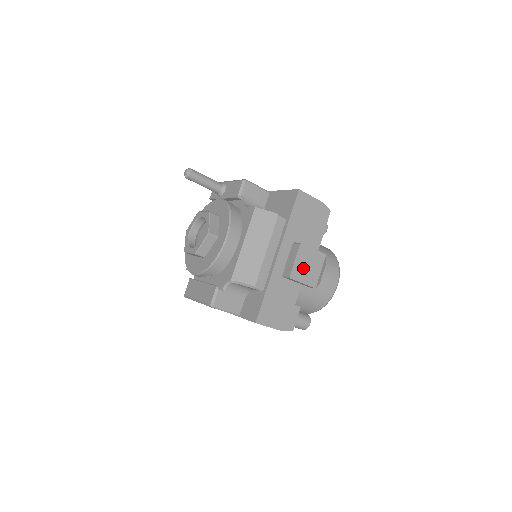
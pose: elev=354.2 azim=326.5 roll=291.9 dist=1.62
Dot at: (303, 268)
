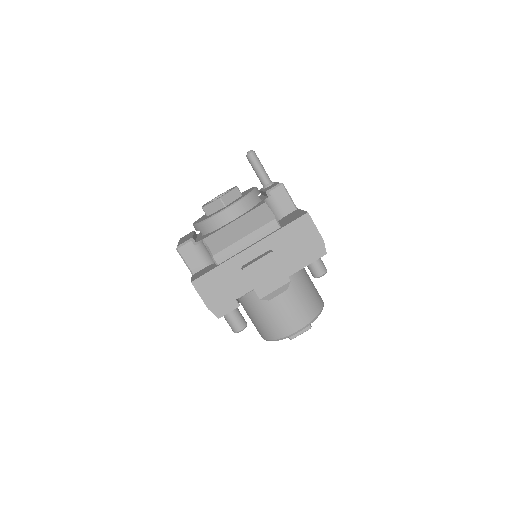
Dot at: (260, 273)
